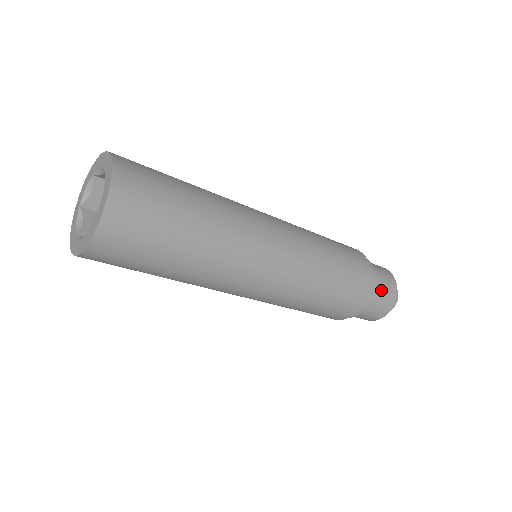
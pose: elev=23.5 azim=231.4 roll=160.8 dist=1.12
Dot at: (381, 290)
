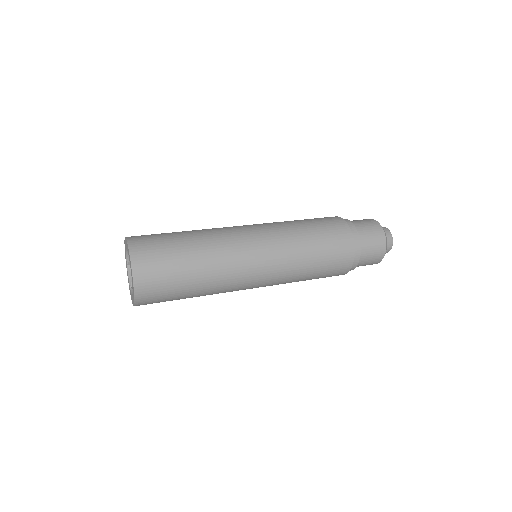
Dot at: (368, 249)
